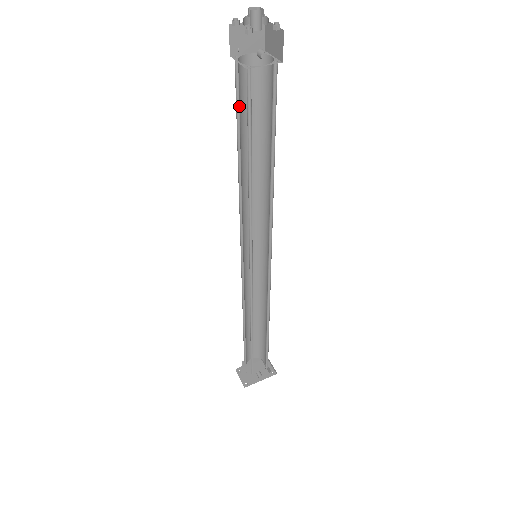
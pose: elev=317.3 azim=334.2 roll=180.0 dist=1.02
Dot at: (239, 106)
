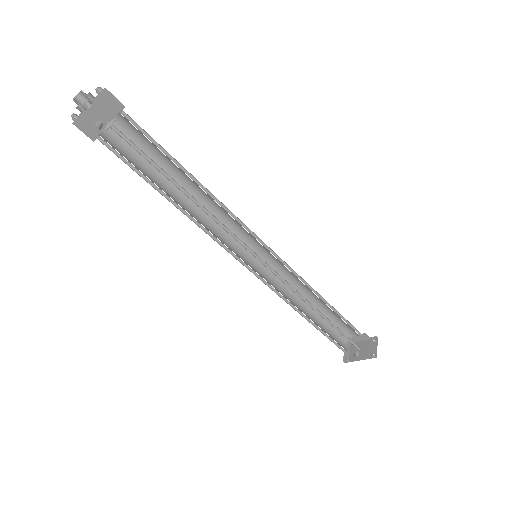
Dot at: (137, 154)
